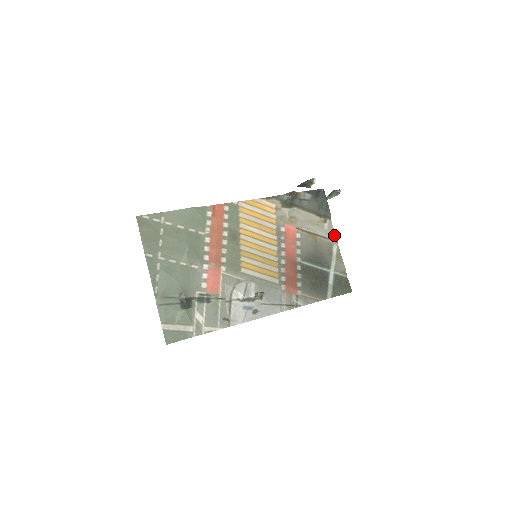
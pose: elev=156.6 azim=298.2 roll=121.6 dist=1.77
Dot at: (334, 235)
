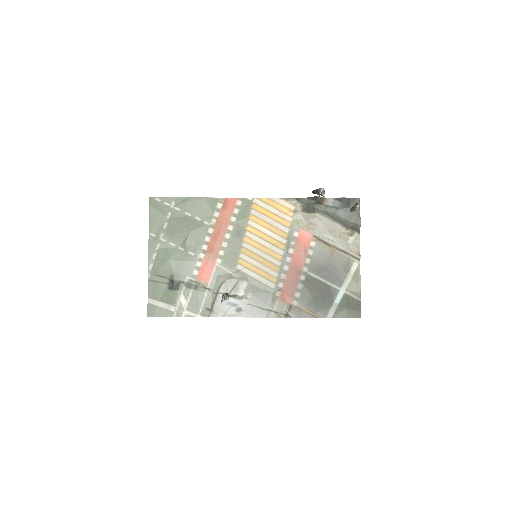
Dot at: (358, 251)
